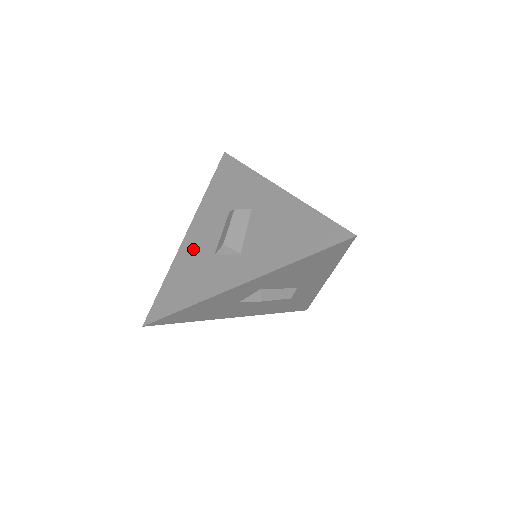
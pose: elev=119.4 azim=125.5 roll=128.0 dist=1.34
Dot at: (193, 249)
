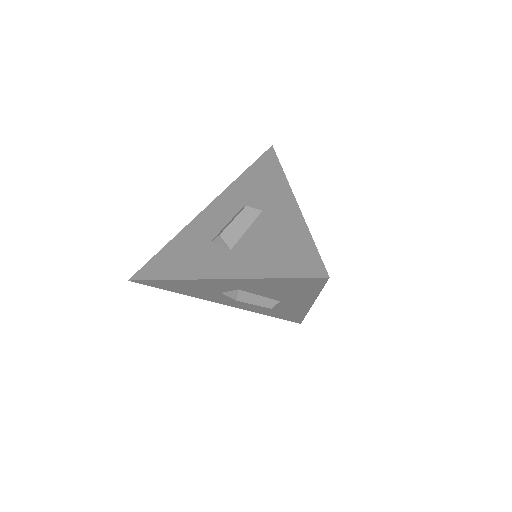
Dot at: (199, 228)
